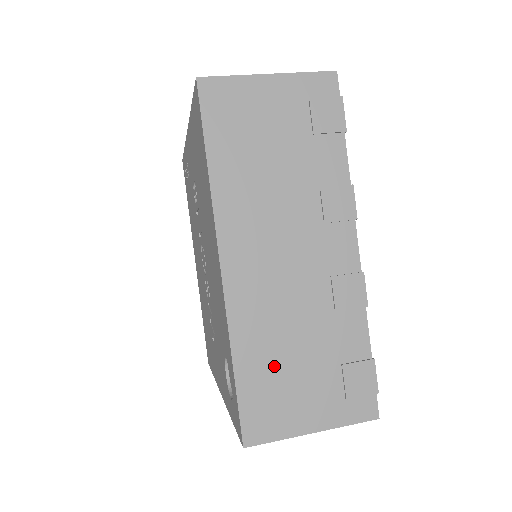
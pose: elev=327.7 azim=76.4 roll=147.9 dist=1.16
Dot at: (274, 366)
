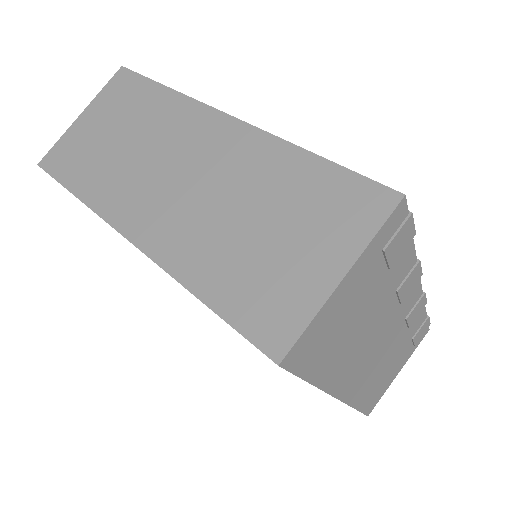
Dot at: (378, 383)
